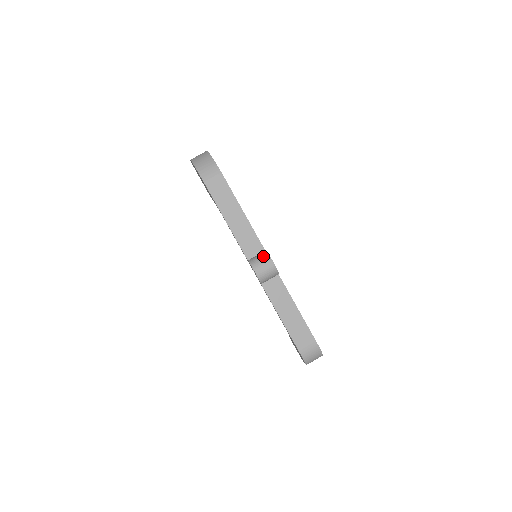
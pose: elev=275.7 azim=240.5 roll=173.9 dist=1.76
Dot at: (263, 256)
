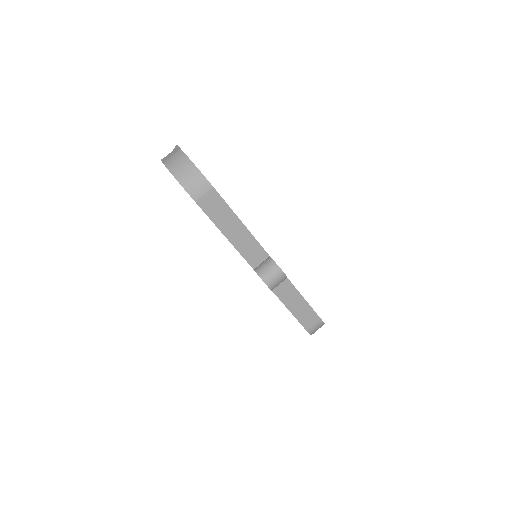
Dot at: (272, 268)
